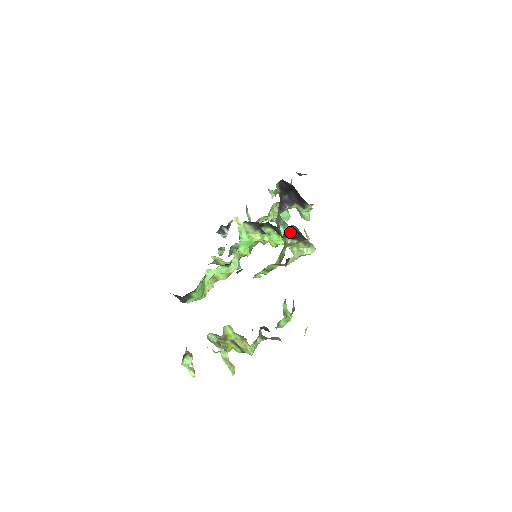
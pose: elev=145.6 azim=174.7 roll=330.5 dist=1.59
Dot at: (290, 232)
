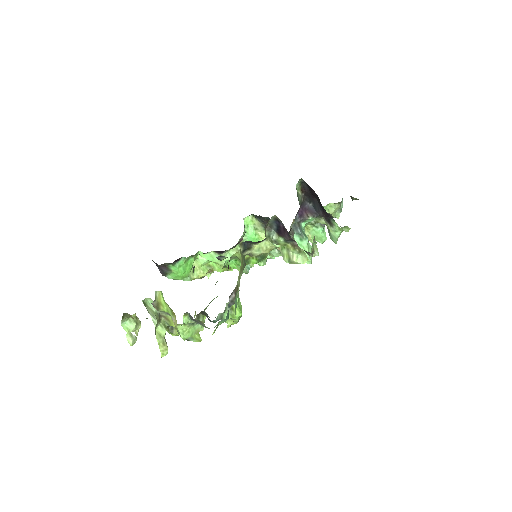
Dot at: (276, 225)
